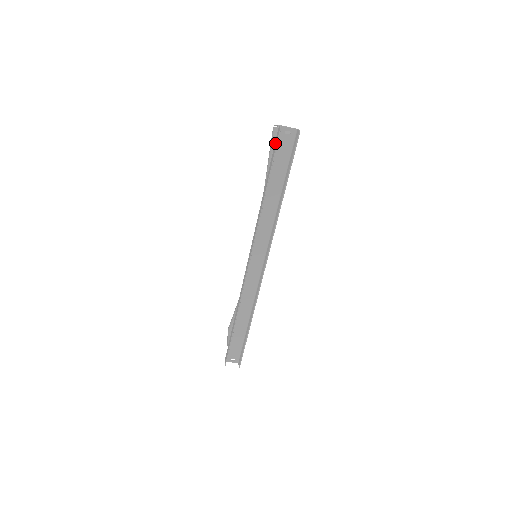
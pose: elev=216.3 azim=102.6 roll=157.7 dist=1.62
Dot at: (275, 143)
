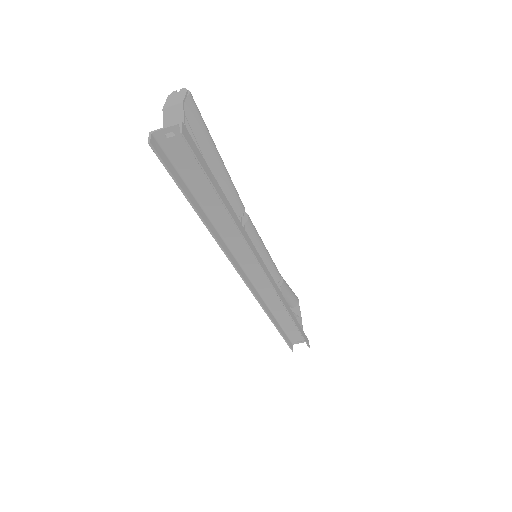
Dot at: (162, 158)
